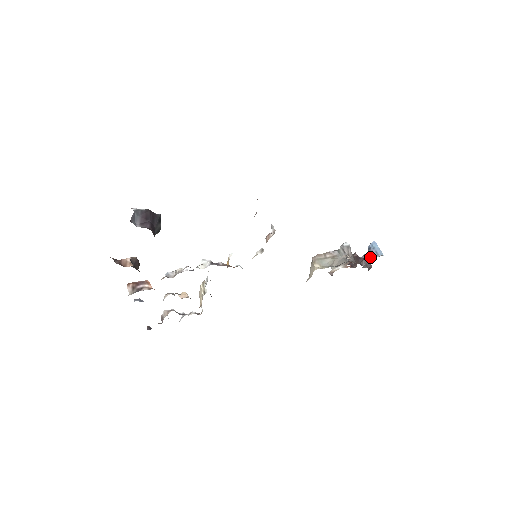
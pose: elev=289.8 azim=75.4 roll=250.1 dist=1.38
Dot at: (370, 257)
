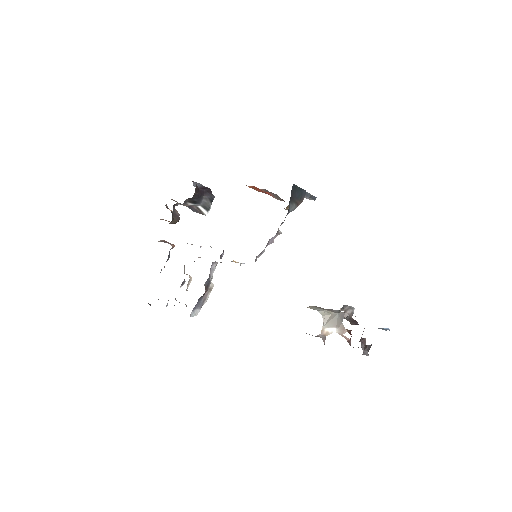
Dot at: occluded
